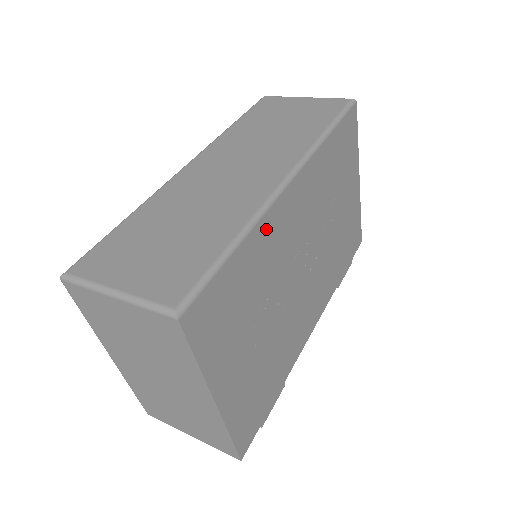
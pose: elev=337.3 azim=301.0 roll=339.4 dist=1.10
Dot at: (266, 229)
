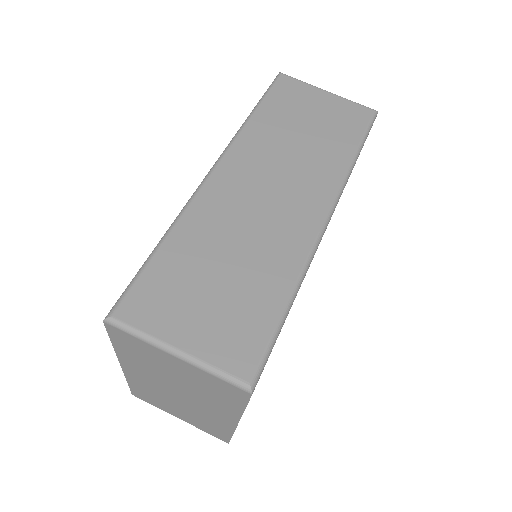
Dot at: occluded
